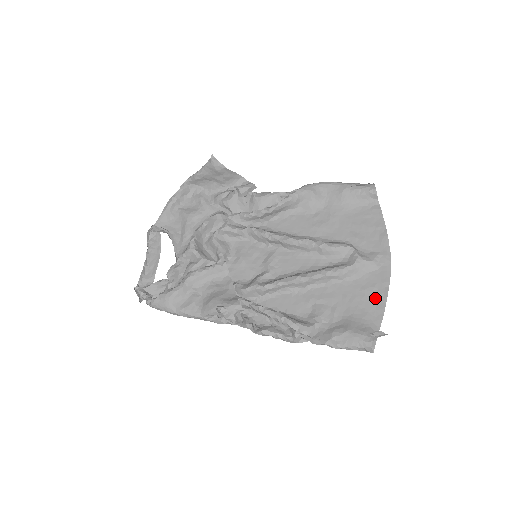
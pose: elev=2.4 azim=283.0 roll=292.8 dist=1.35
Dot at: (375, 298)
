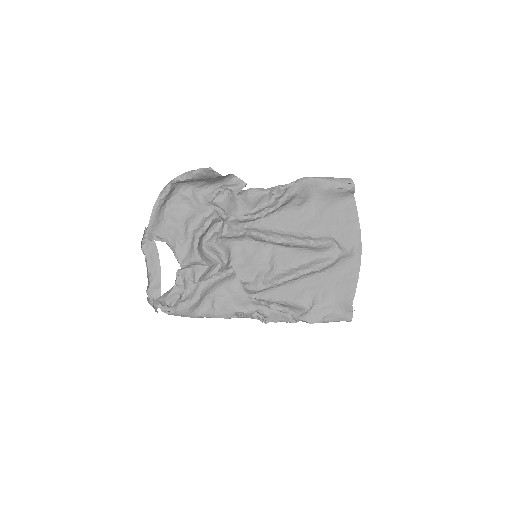
Dot at: (350, 281)
